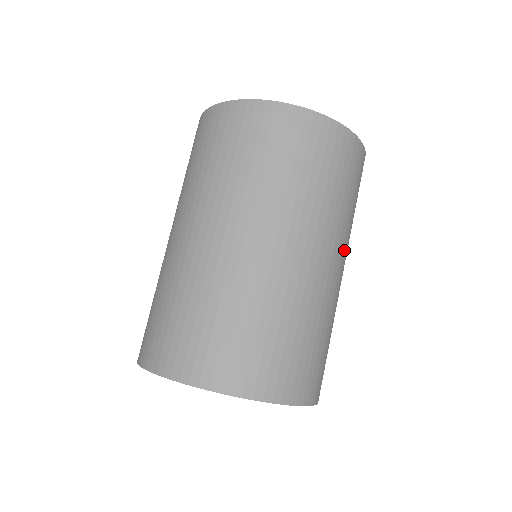
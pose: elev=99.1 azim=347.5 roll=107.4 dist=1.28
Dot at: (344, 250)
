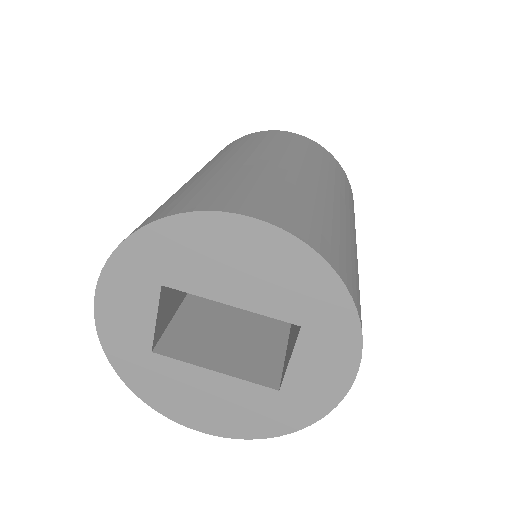
Dot at: (272, 155)
